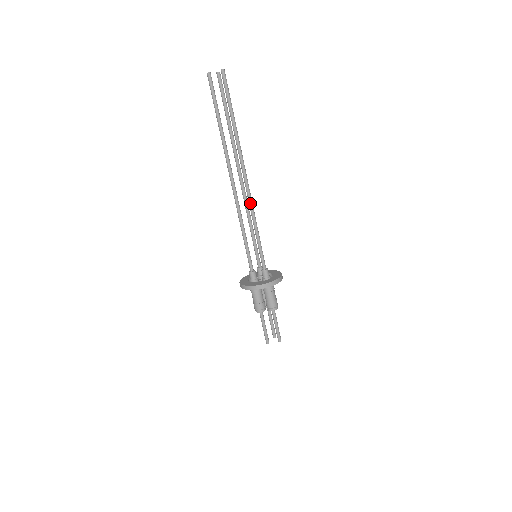
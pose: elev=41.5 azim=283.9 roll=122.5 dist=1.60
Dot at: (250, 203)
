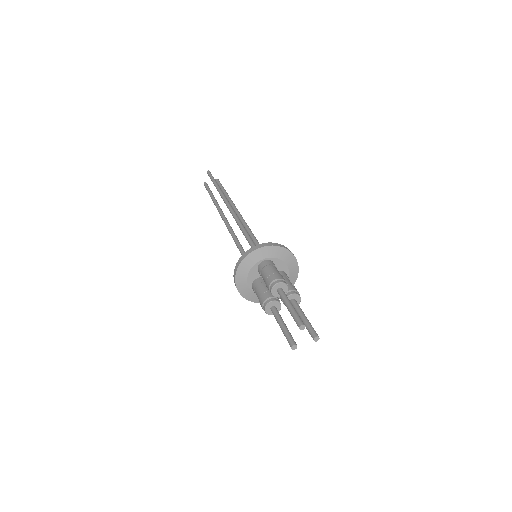
Dot at: (234, 217)
